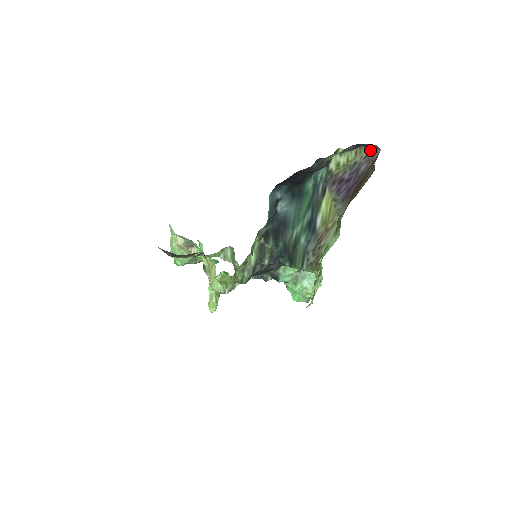
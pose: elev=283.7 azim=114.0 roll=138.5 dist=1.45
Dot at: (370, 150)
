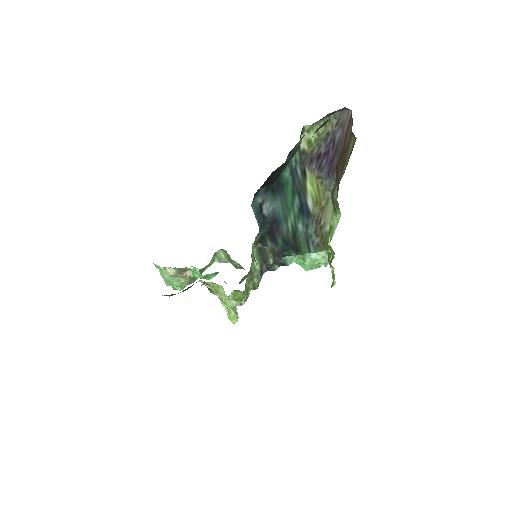
Dot at: (339, 115)
